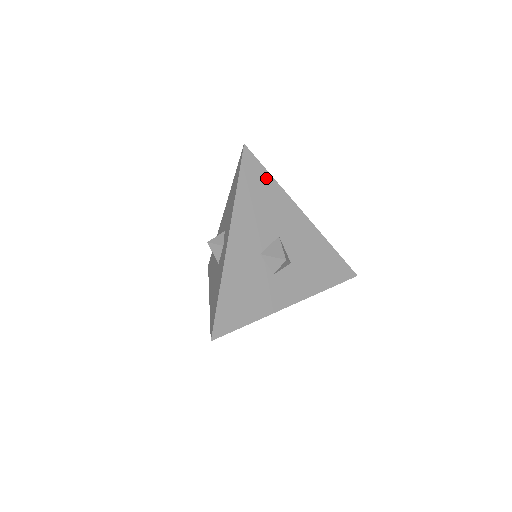
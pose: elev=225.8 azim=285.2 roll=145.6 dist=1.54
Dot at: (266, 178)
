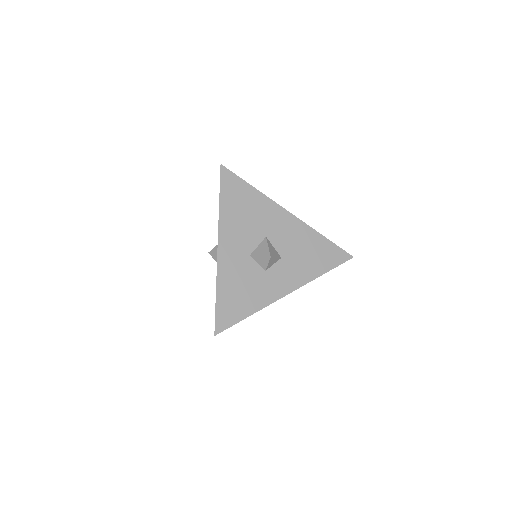
Dot at: (246, 188)
